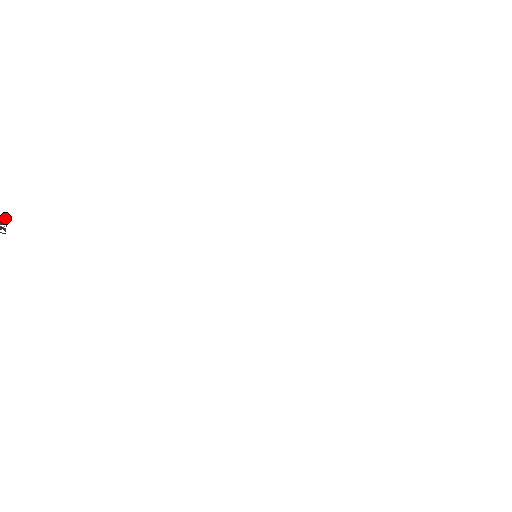
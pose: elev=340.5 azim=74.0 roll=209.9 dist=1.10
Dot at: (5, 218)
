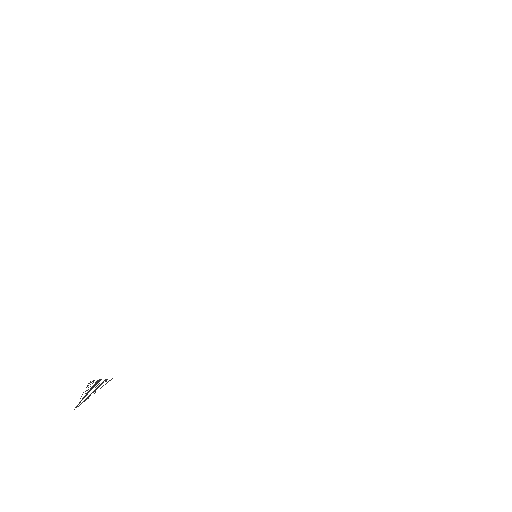
Dot at: occluded
